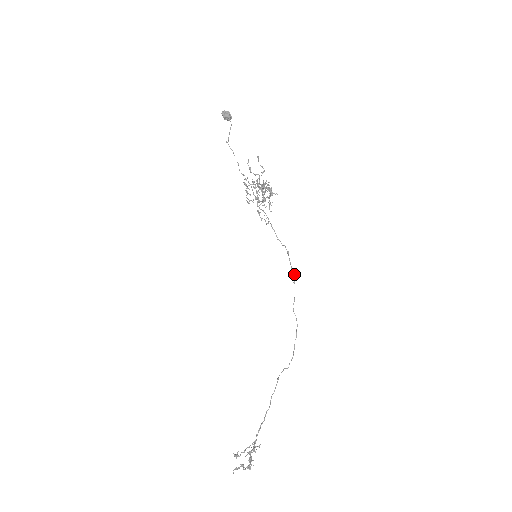
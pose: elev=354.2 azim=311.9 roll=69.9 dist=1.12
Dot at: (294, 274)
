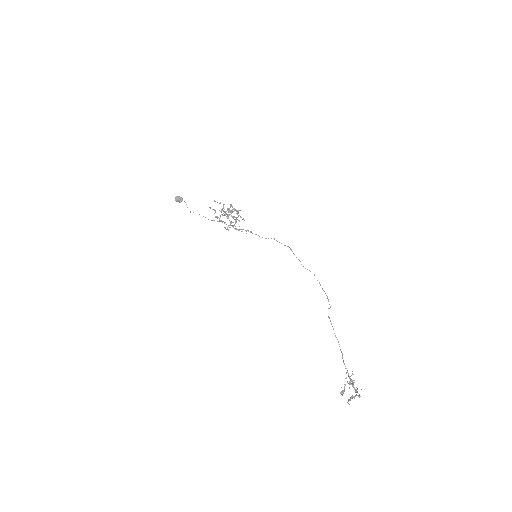
Dot at: (287, 246)
